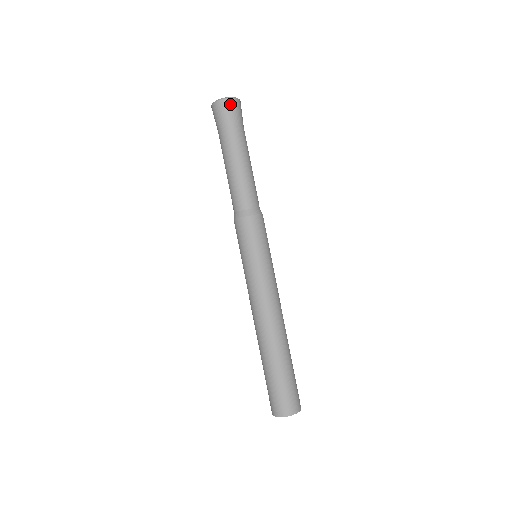
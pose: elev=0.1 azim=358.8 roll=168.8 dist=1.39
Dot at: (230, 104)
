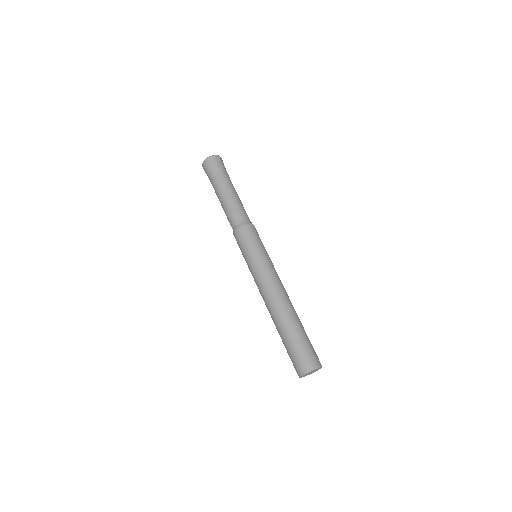
Dot at: (214, 159)
